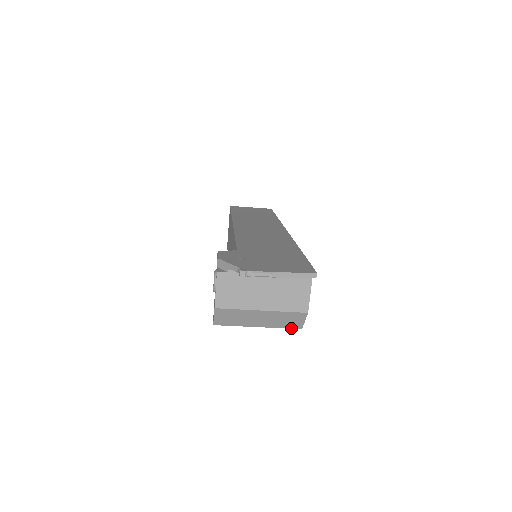
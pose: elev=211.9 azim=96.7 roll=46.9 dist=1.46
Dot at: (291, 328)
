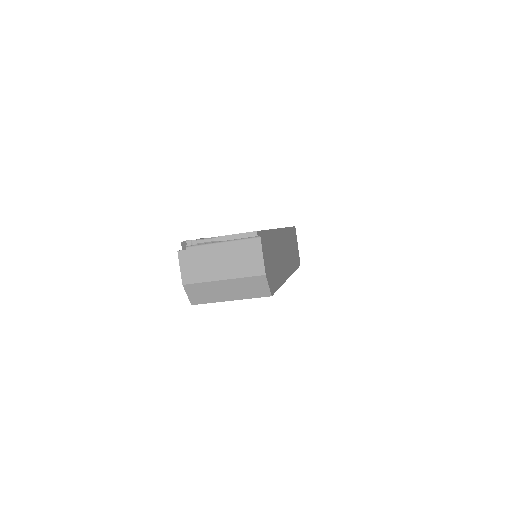
Dot at: occluded
